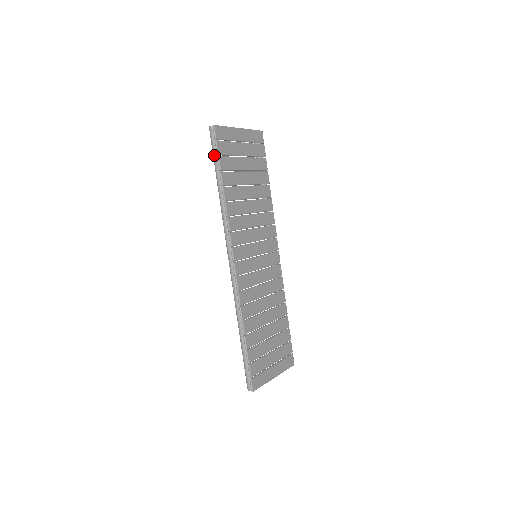
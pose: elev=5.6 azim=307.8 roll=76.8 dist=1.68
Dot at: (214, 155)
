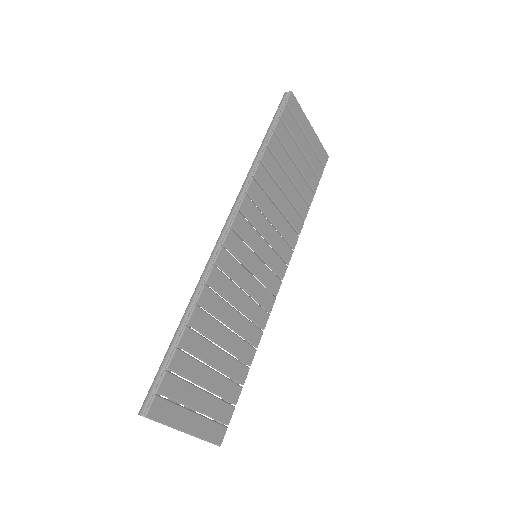
Dot at: (275, 117)
